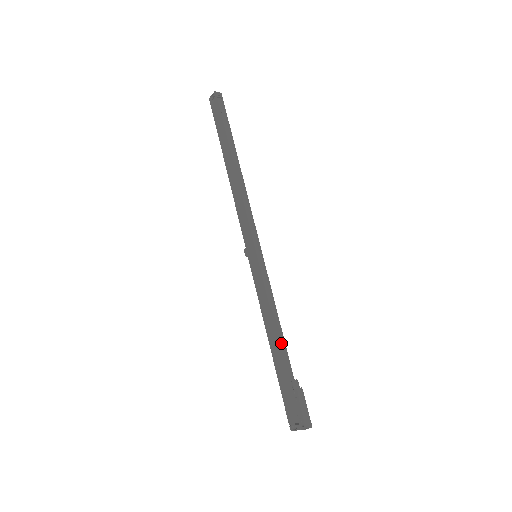
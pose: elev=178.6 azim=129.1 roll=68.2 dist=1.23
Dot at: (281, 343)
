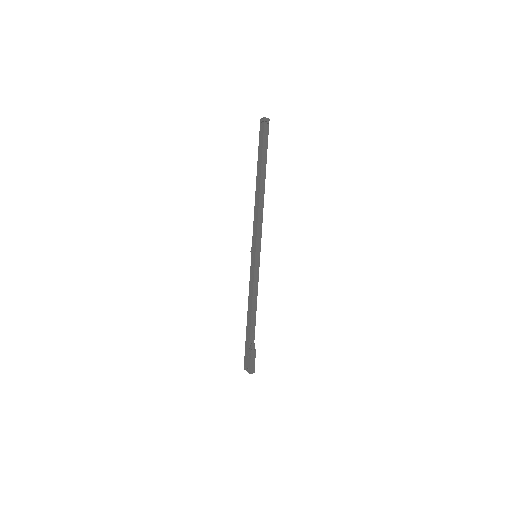
Dot at: (253, 318)
